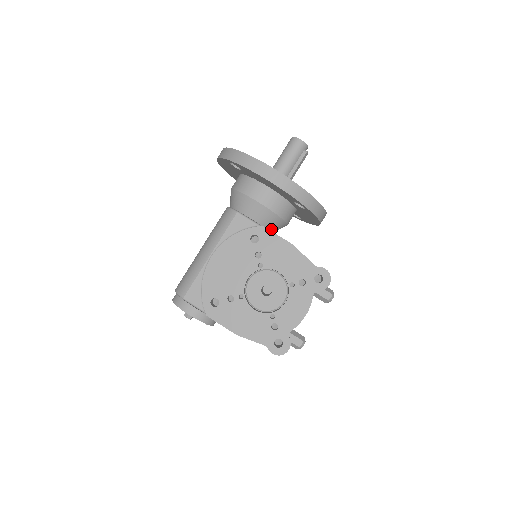
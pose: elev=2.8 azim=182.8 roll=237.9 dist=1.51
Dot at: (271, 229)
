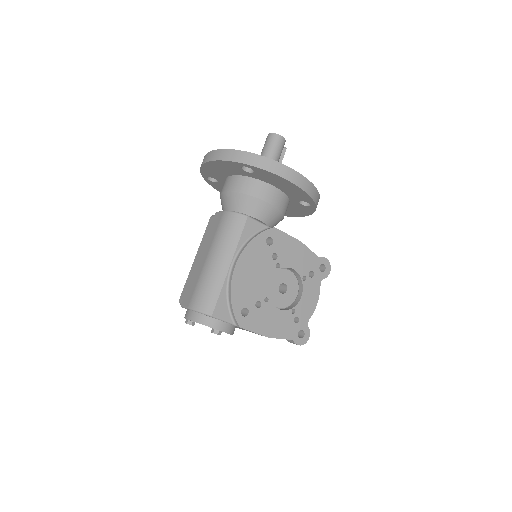
Dot at: occluded
